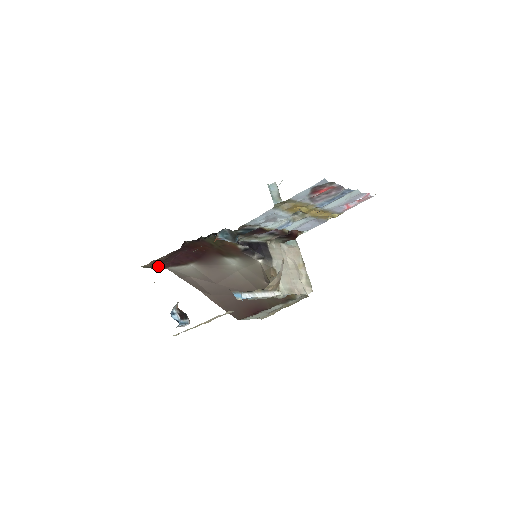
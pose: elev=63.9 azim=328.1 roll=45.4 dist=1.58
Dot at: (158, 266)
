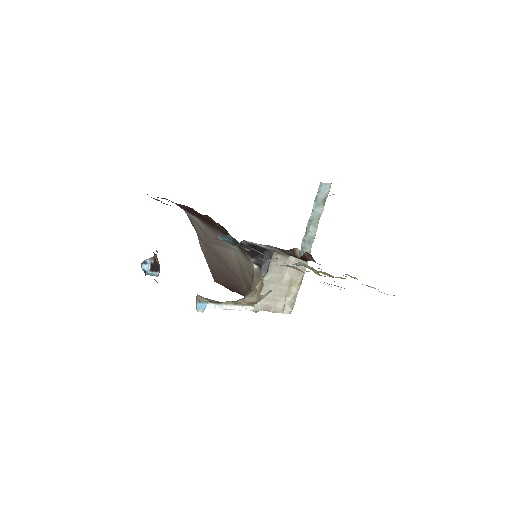
Dot at: (163, 198)
